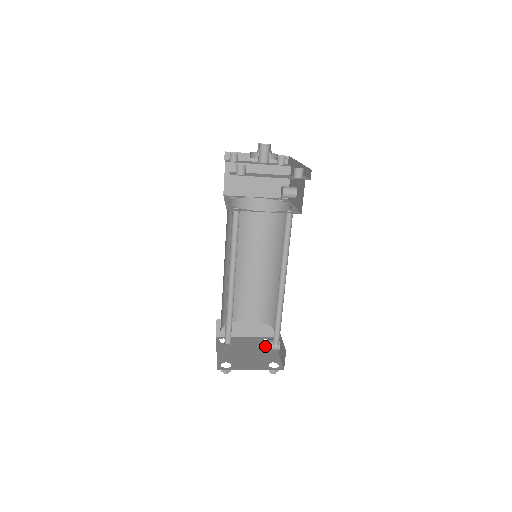
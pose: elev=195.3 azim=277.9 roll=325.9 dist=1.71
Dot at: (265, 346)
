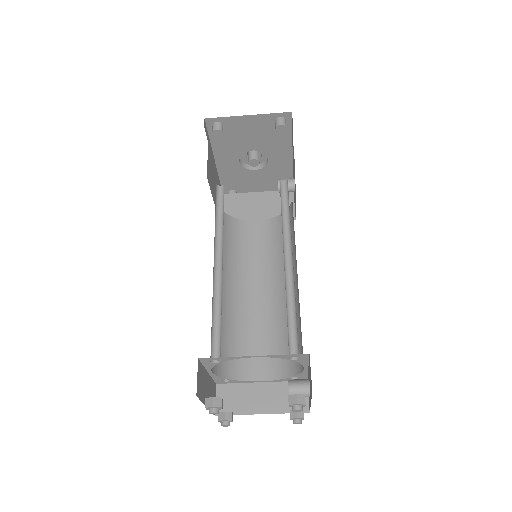
Dot at: occluded
